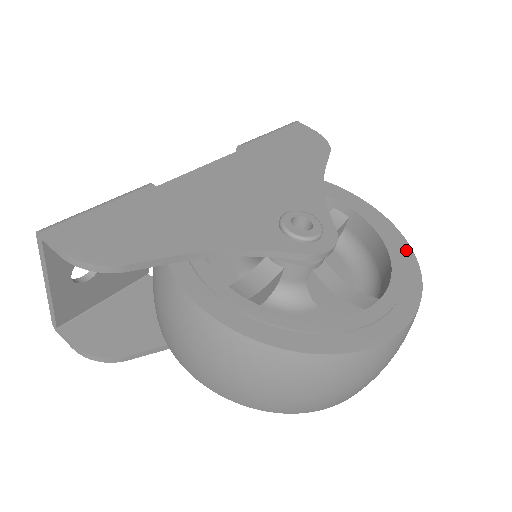
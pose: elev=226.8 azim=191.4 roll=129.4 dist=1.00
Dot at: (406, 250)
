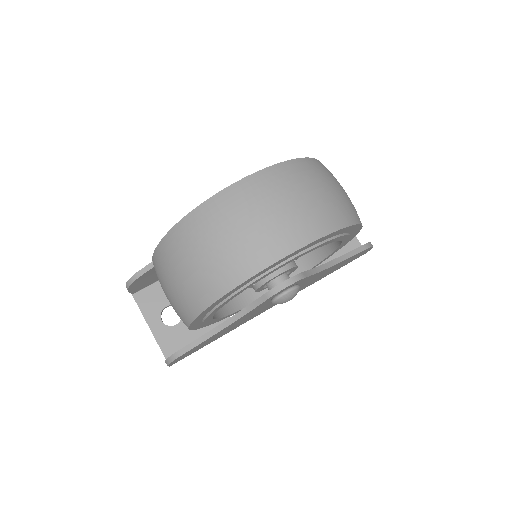
Dot at: occluded
